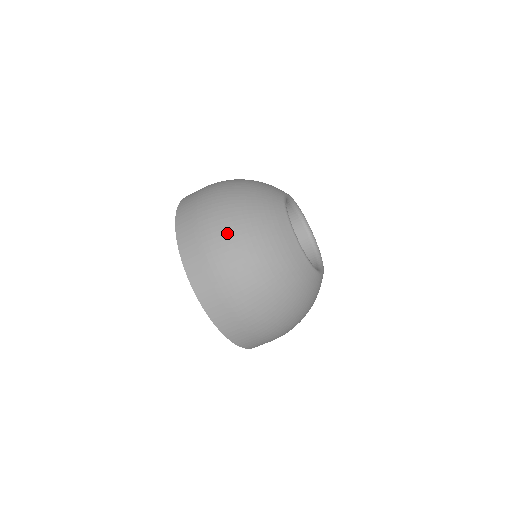
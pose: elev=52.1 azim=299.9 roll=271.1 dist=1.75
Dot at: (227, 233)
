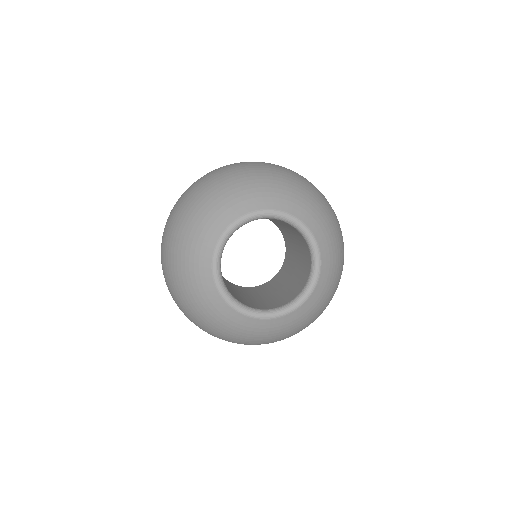
Dot at: (171, 289)
